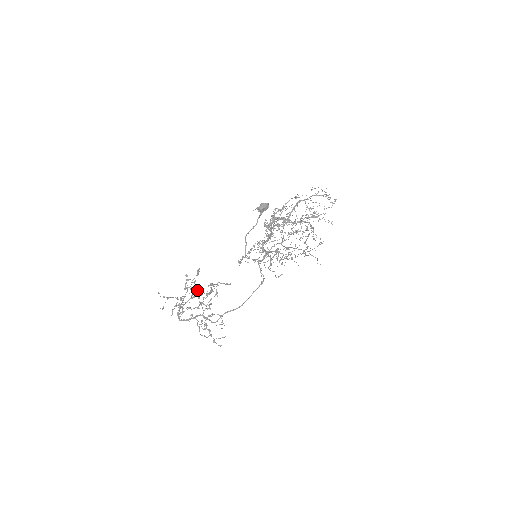
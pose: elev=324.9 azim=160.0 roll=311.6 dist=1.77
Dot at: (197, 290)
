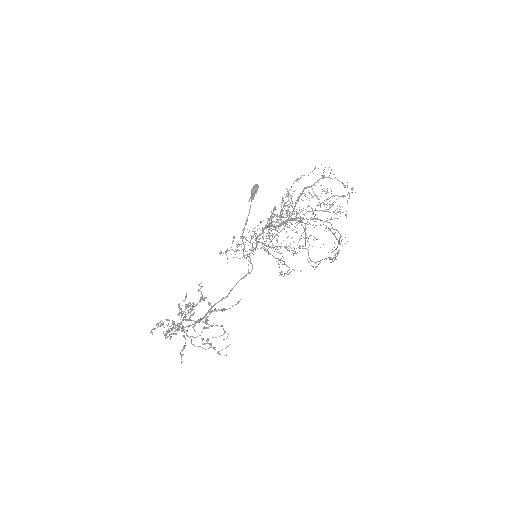
Dot at: (190, 308)
